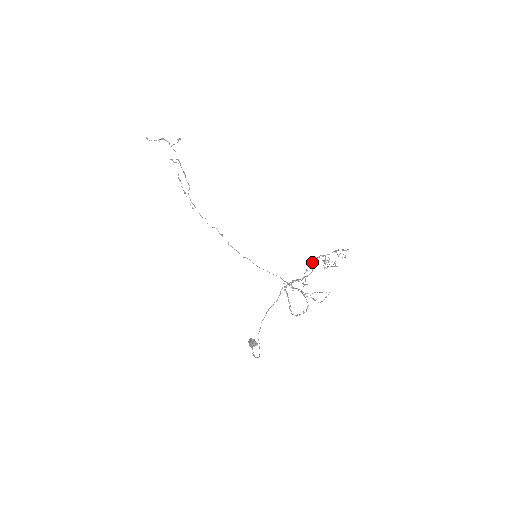
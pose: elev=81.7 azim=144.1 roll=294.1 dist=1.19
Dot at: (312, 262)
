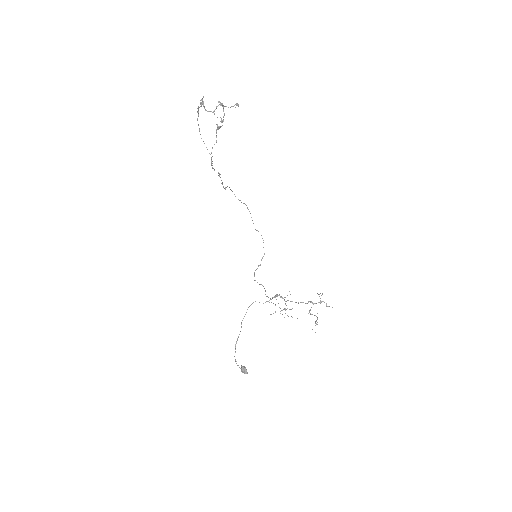
Dot at: occluded
